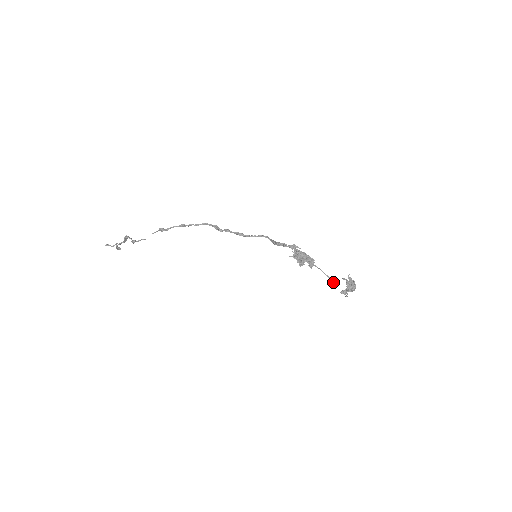
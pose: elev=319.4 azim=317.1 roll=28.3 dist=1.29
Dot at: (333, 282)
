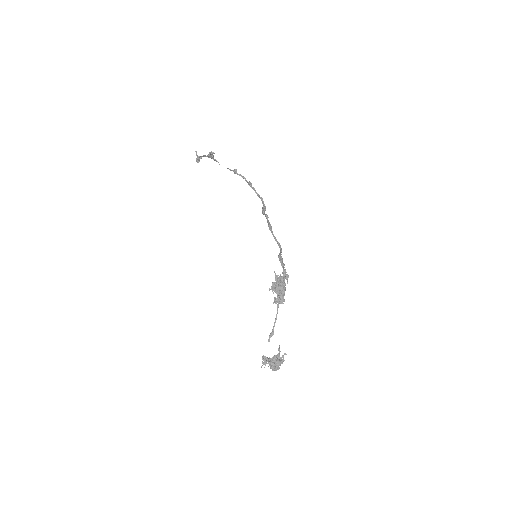
Dot at: (270, 337)
